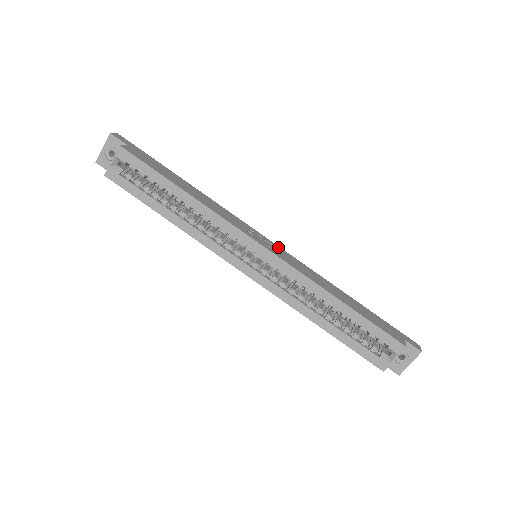
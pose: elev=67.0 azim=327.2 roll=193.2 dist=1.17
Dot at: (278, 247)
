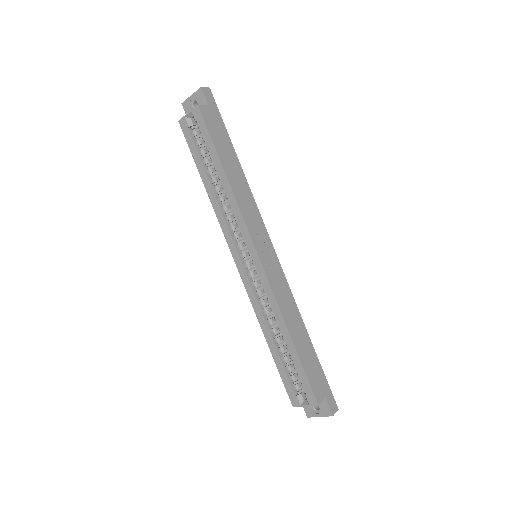
Dot at: (277, 261)
